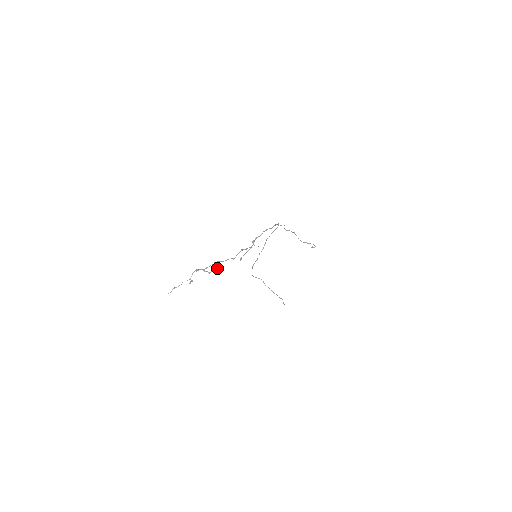
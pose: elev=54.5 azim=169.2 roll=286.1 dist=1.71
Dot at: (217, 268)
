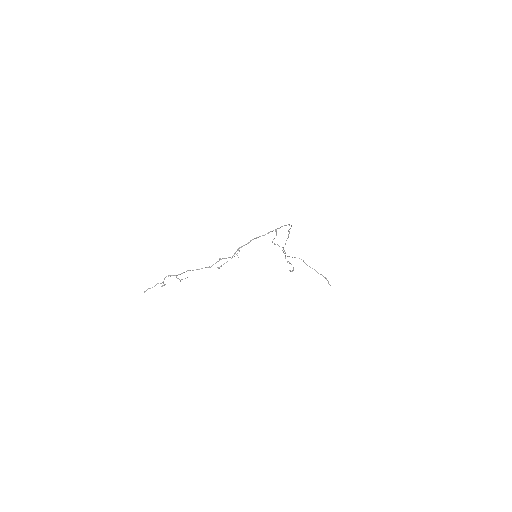
Dot at: (185, 278)
